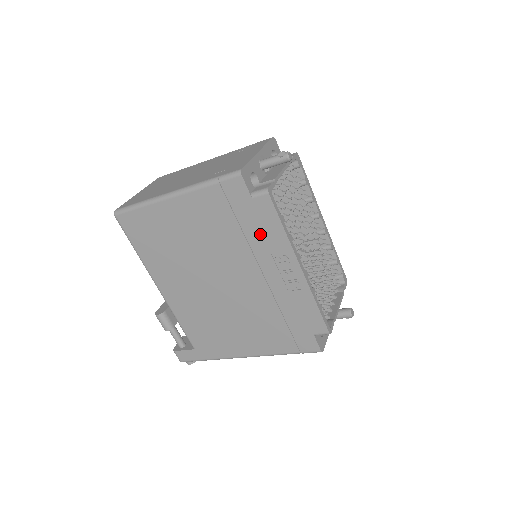
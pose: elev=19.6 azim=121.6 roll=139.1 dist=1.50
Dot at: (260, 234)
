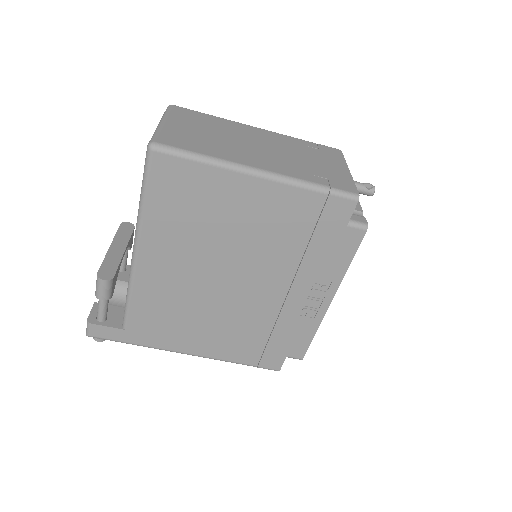
Dot at: (322, 258)
